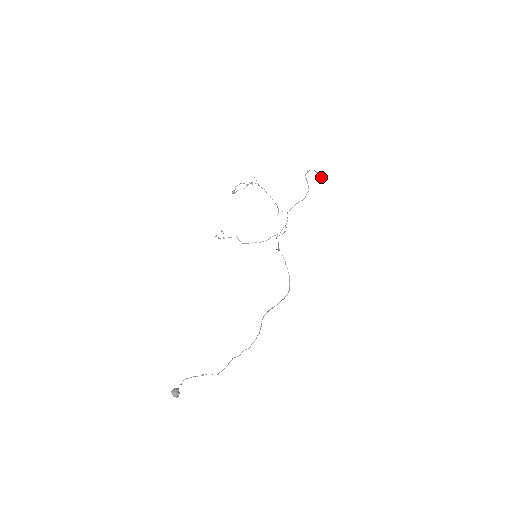
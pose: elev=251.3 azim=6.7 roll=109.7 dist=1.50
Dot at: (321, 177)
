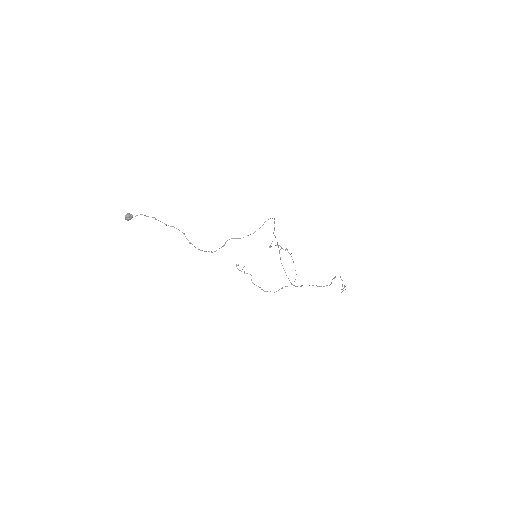
Dot at: (344, 287)
